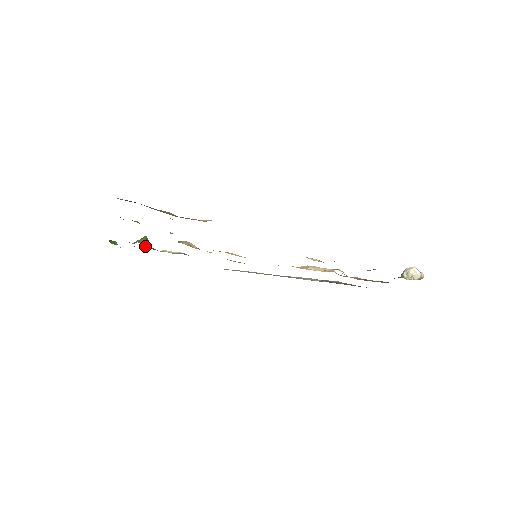
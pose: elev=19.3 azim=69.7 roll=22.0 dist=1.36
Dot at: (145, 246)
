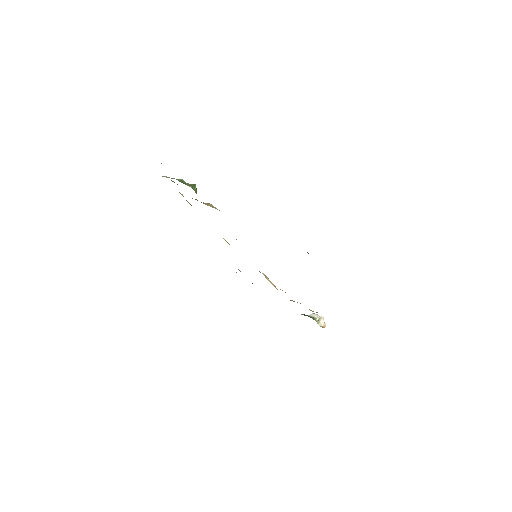
Dot at: occluded
